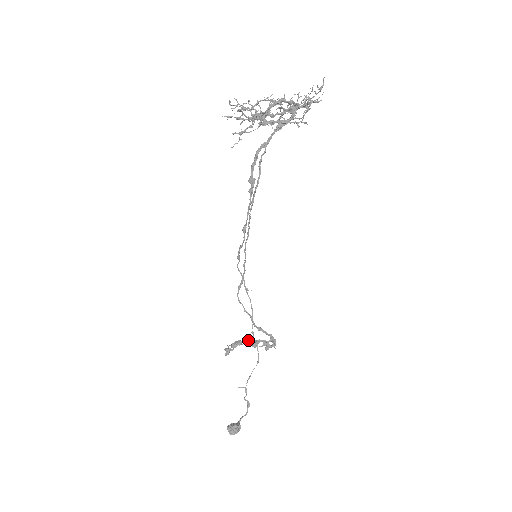
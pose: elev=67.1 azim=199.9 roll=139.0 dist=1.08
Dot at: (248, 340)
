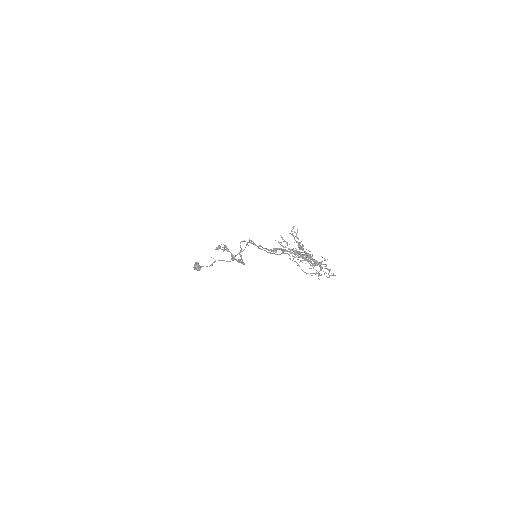
Dot at: (231, 254)
